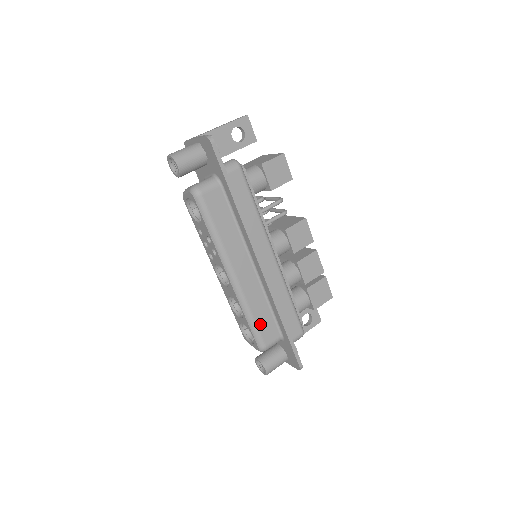
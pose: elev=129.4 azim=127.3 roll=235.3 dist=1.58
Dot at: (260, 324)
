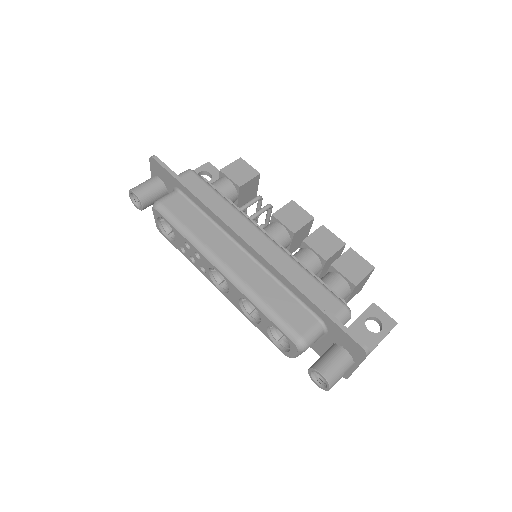
Dot at: (280, 311)
